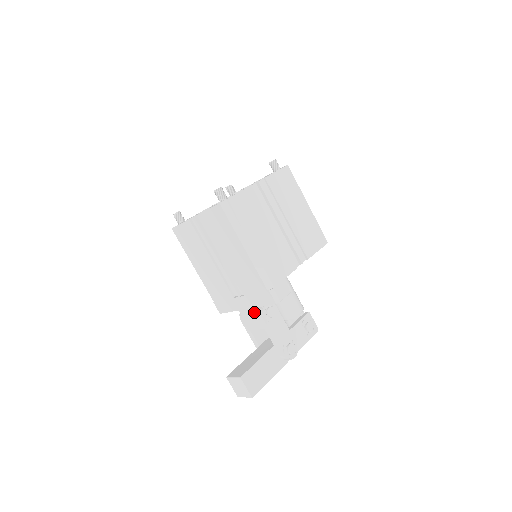
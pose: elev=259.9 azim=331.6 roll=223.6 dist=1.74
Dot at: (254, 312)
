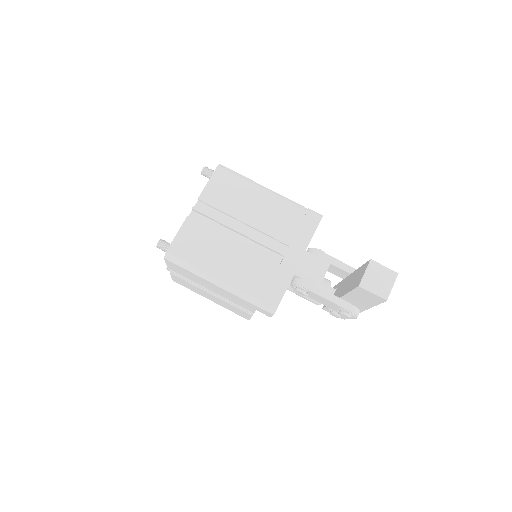
Dot at: (309, 255)
